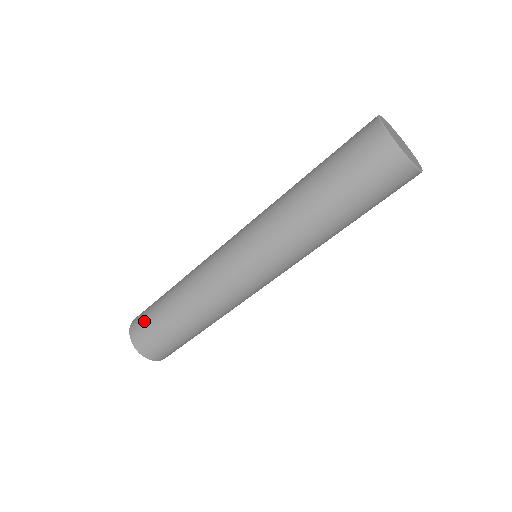
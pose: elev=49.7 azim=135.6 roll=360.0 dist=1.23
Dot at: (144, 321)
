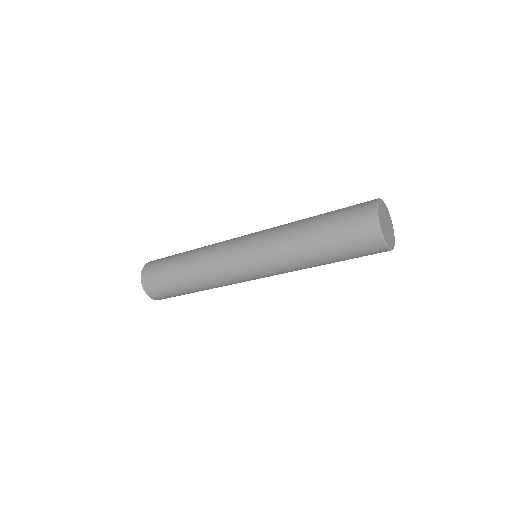
Dot at: (160, 260)
